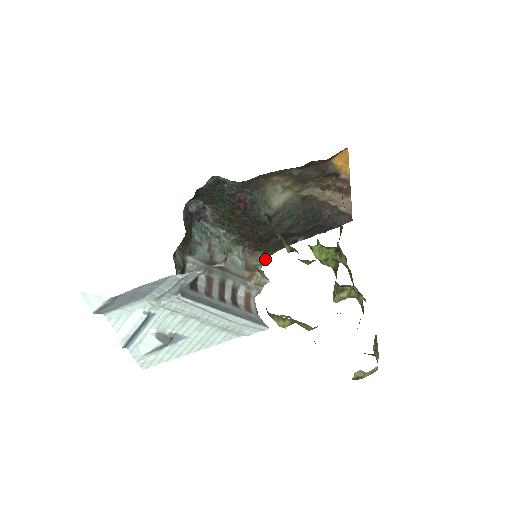
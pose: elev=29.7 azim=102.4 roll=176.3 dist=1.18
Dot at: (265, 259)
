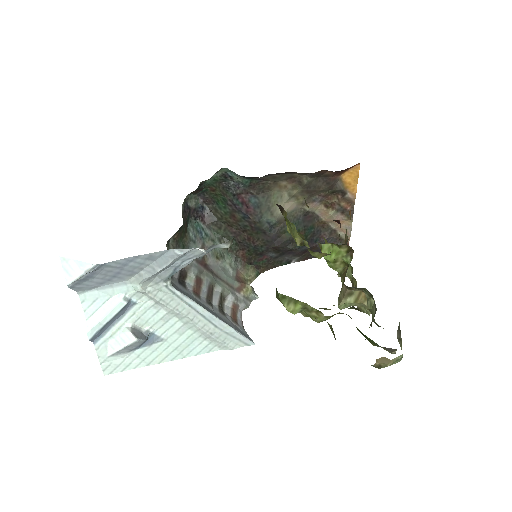
Dot at: (255, 275)
